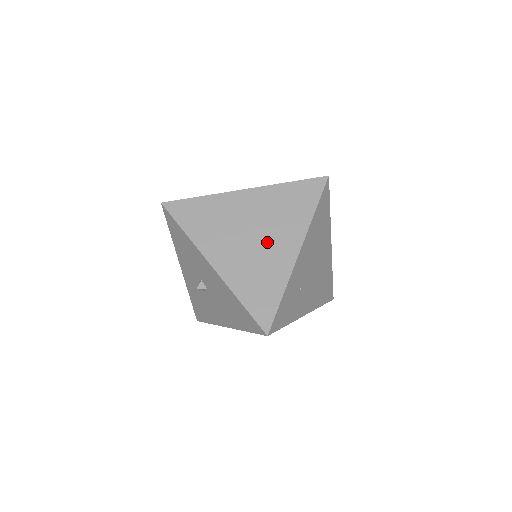
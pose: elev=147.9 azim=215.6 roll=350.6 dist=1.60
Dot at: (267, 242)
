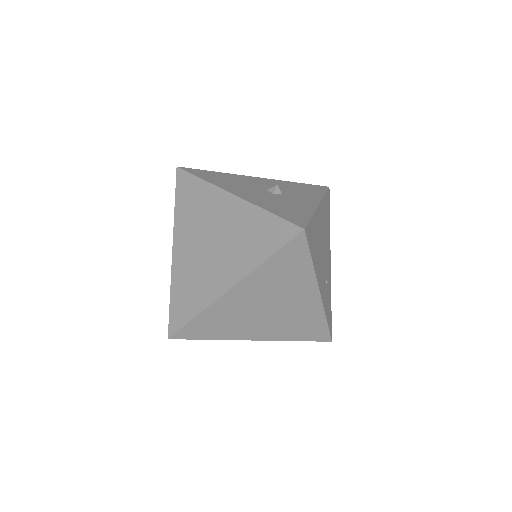
Dot at: (286, 305)
